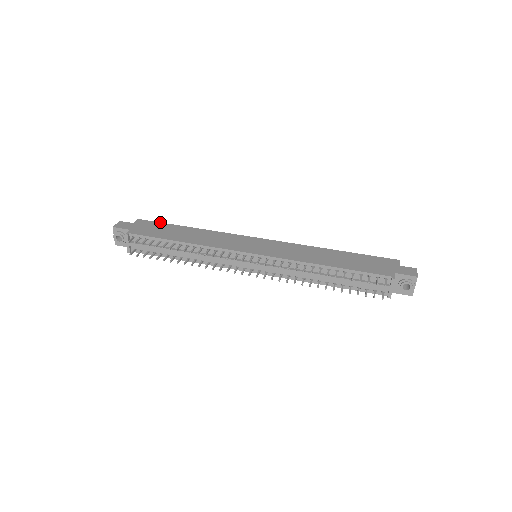
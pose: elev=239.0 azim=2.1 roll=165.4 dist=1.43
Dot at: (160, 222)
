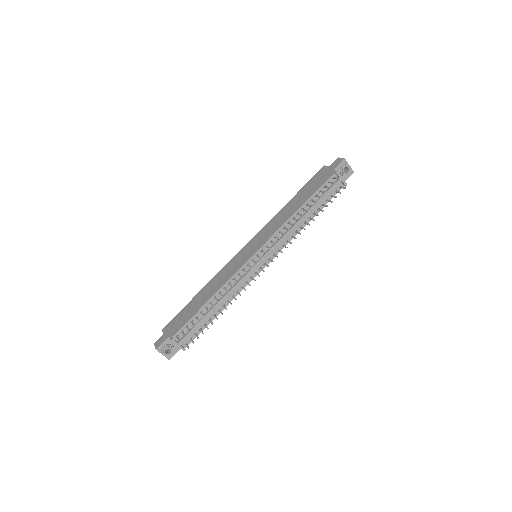
Dot at: occluded
